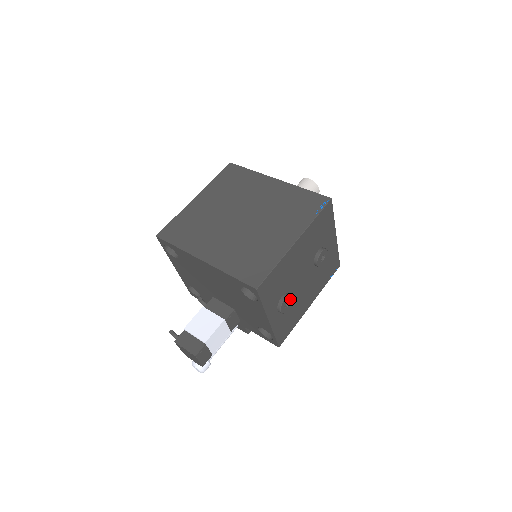
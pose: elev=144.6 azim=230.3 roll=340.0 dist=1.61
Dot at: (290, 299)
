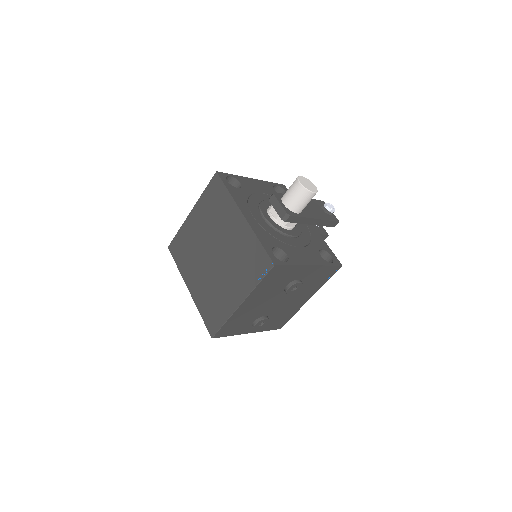
Dot at: (264, 320)
